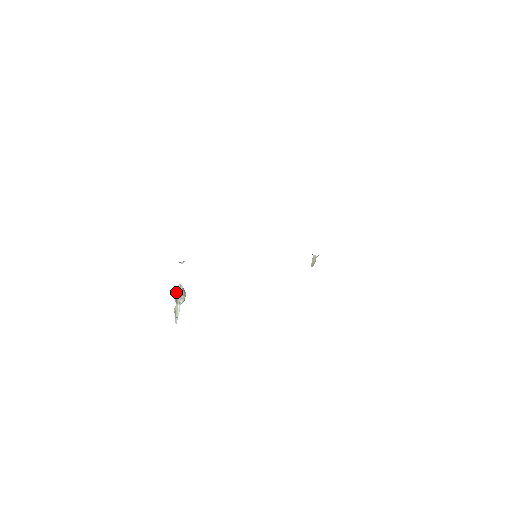
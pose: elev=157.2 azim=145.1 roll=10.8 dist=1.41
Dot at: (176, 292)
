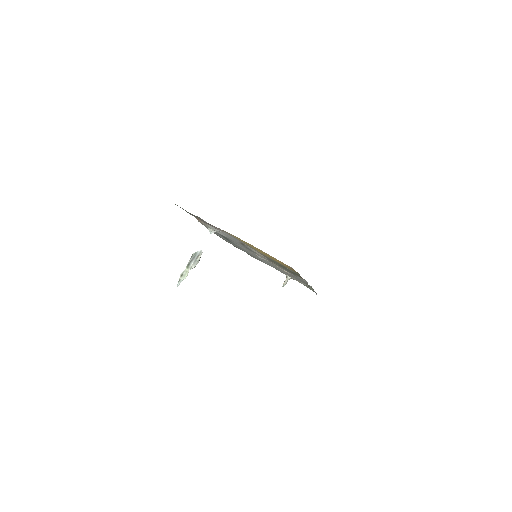
Dot at: (192, 258)
